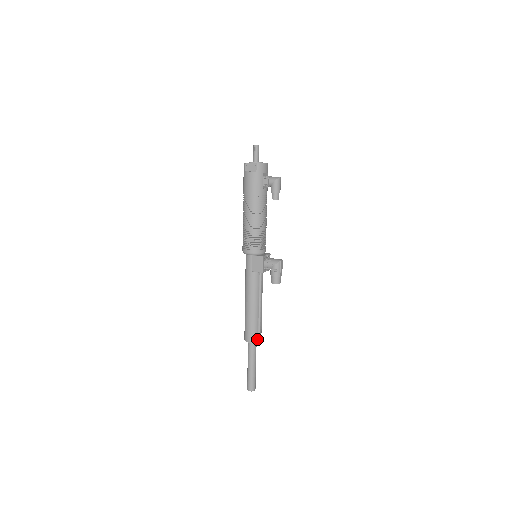
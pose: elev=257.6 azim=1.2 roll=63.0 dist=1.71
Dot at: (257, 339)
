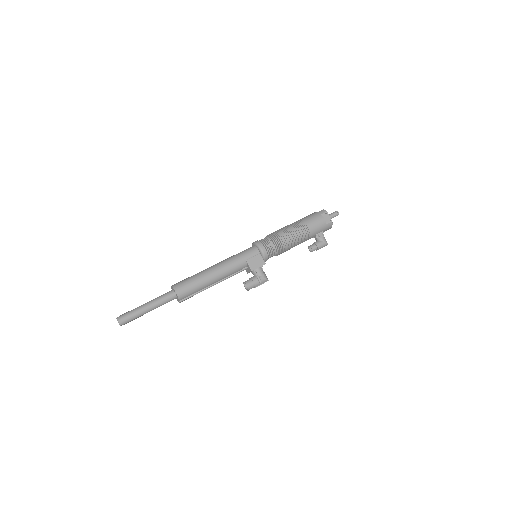
Dot at: (182, 298)
